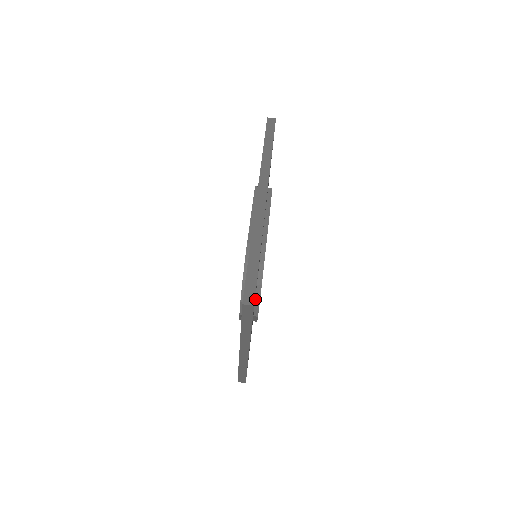
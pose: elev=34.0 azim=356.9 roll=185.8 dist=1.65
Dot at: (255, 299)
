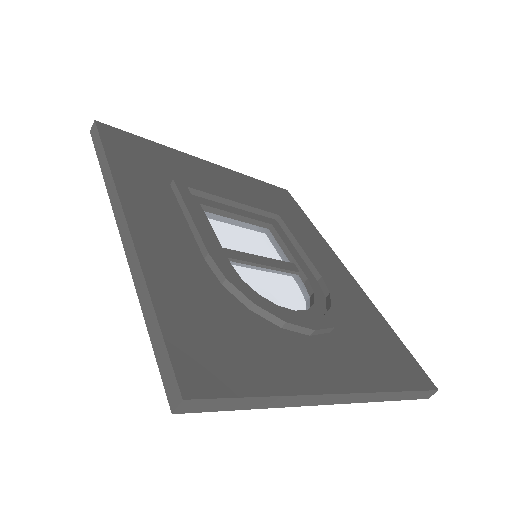
Dot at: (274, 324)
